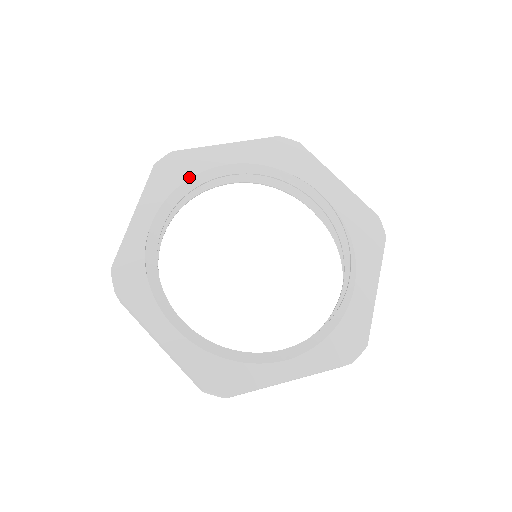
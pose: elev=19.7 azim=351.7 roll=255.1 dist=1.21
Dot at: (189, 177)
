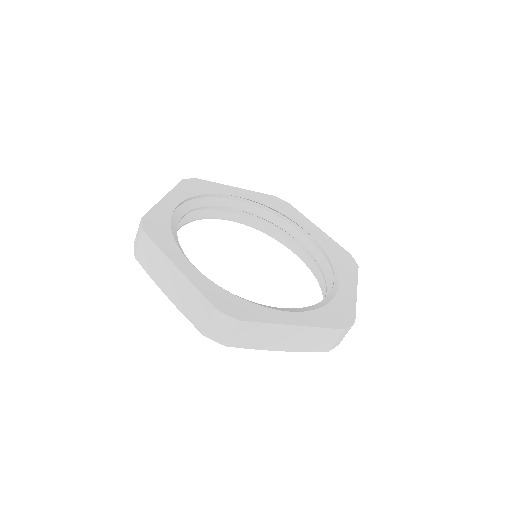
Dot at: (209, 193)
